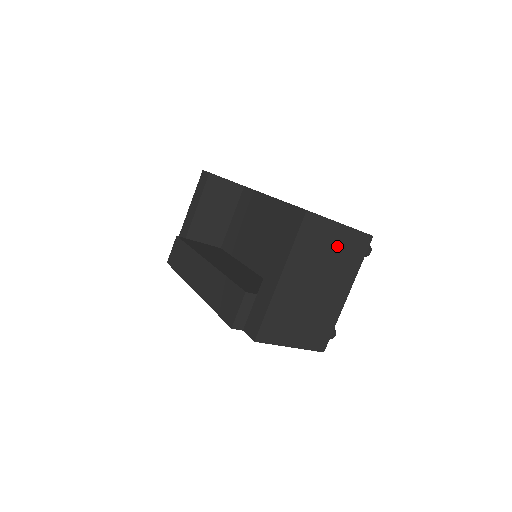
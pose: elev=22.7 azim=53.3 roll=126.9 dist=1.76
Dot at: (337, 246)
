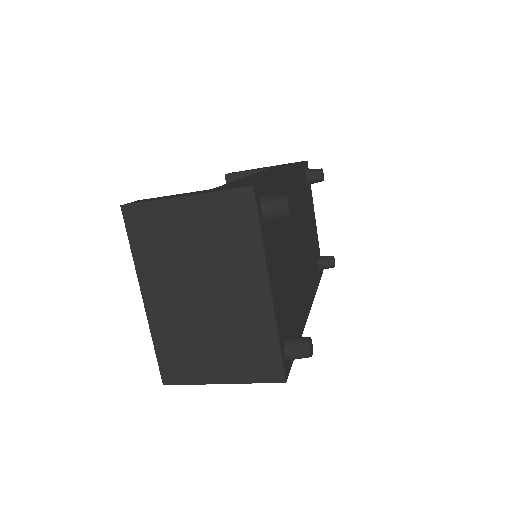
Dot at: (198, 229)
